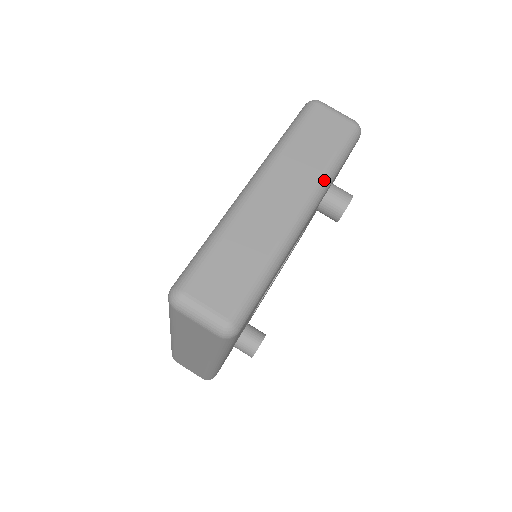
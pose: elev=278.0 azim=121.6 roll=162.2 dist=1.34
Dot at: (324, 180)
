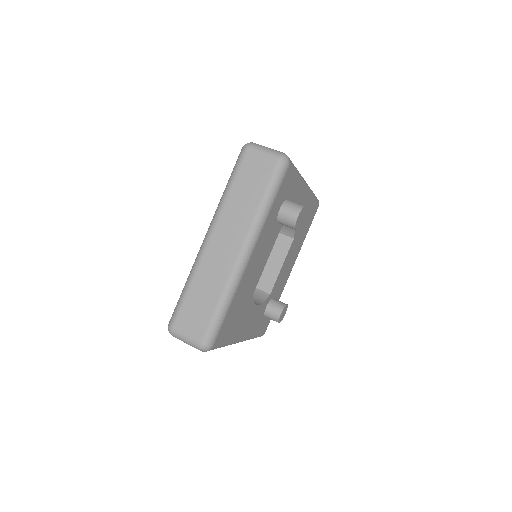
Dot at: (257, 220)
